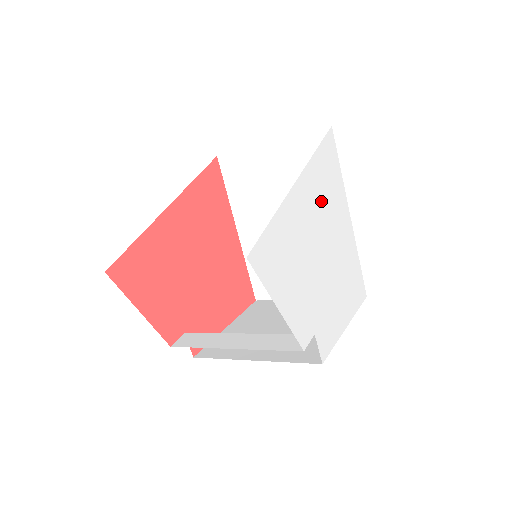
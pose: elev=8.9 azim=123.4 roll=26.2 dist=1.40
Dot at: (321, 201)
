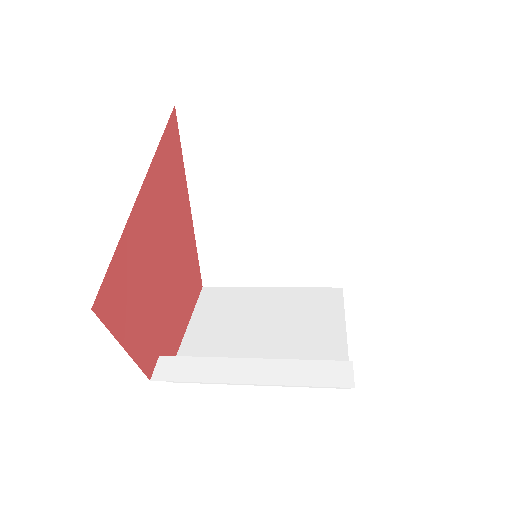
Dot at: occluded
